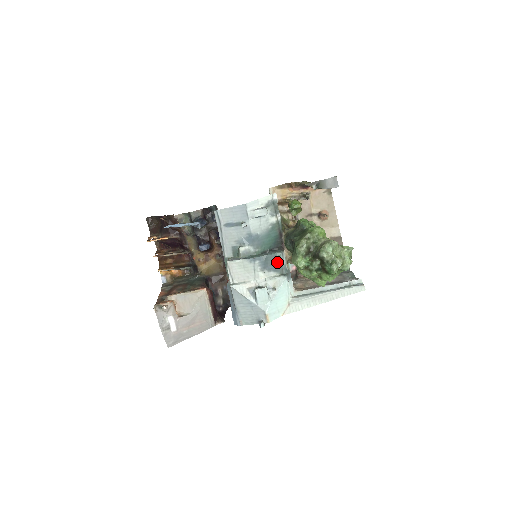
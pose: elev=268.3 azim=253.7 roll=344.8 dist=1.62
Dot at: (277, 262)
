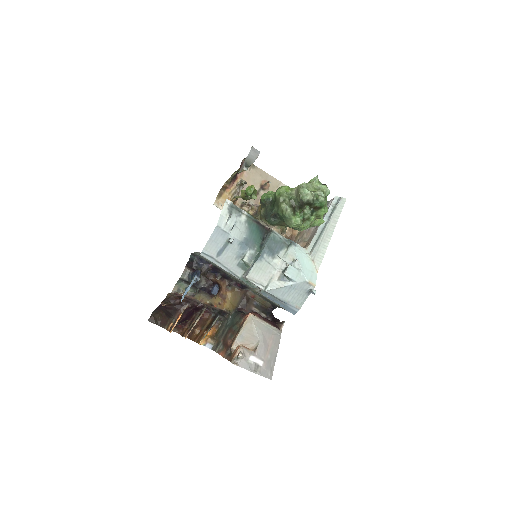
Dot at: (277, 242)
